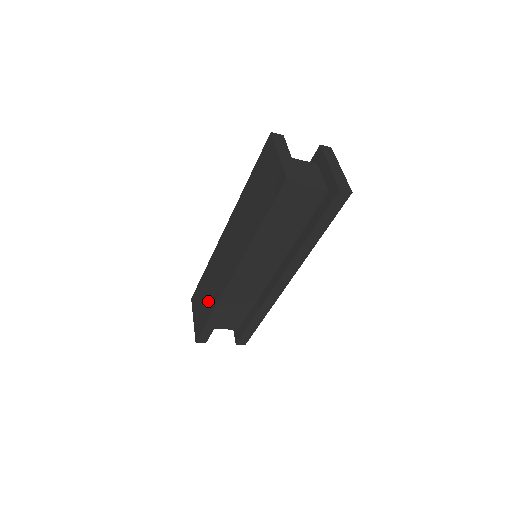
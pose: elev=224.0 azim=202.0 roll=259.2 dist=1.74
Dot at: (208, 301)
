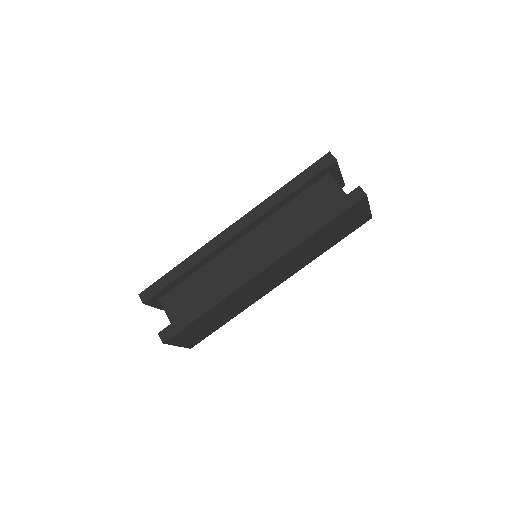
Dot at: occluded
